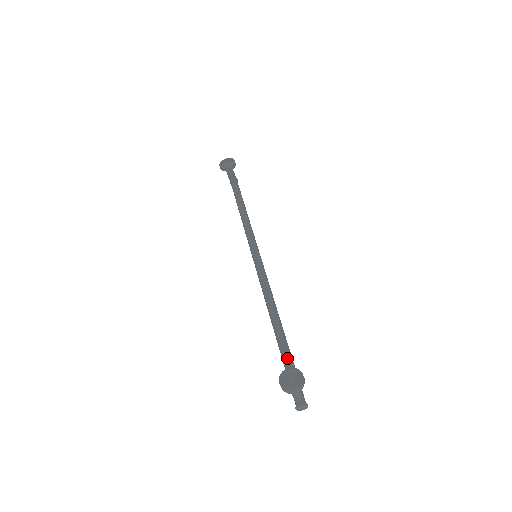
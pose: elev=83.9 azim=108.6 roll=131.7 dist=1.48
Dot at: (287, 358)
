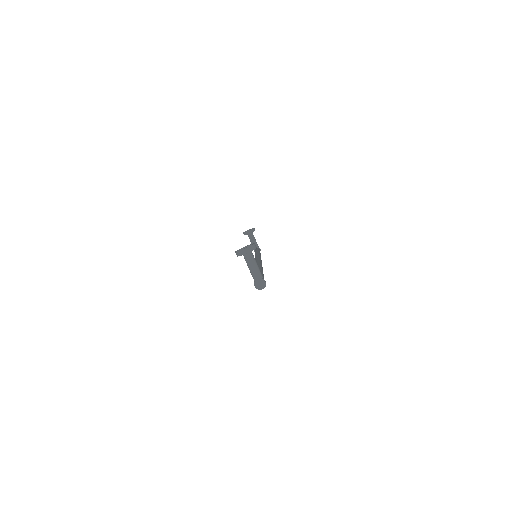
Dot at: occluded
